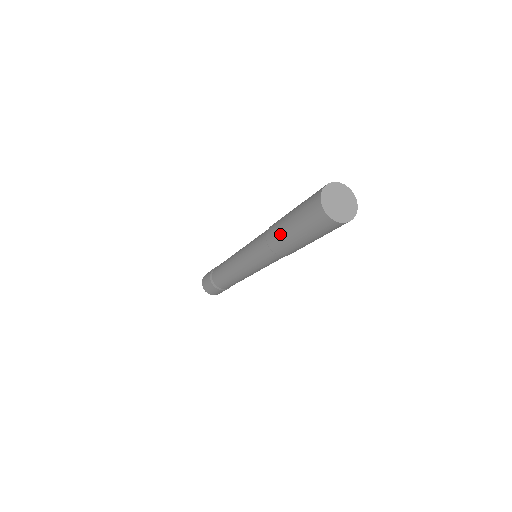
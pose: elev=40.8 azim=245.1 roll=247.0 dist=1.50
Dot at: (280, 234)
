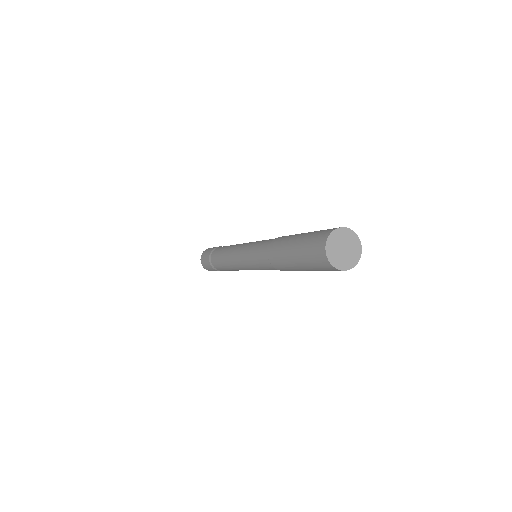
Dot at: (286, 239)
